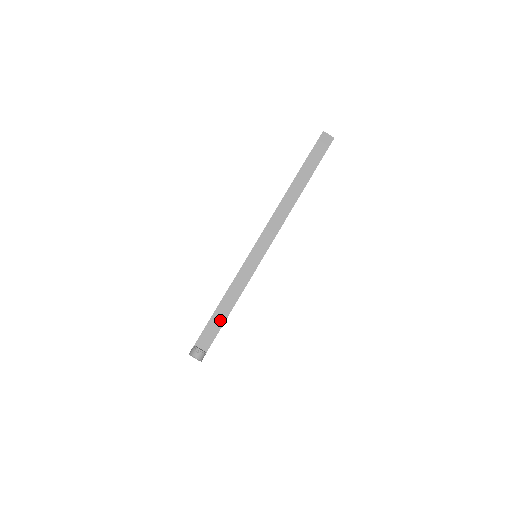
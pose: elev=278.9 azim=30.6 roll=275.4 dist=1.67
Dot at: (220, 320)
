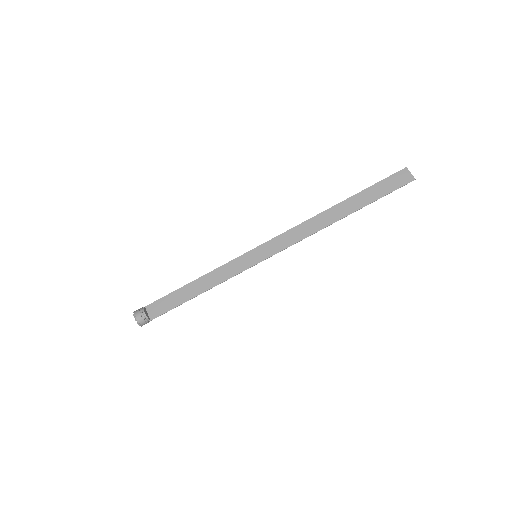
Dot at: (182, 298)
